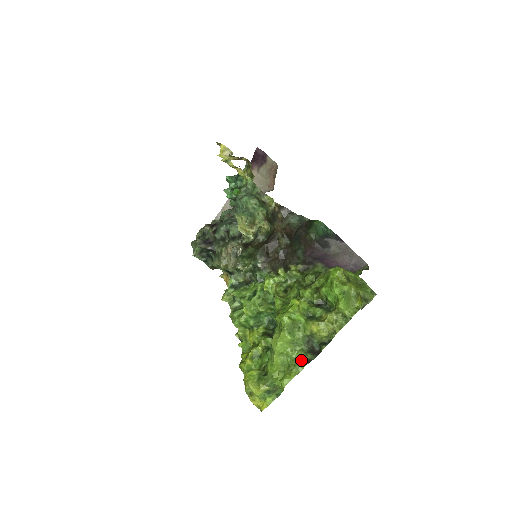
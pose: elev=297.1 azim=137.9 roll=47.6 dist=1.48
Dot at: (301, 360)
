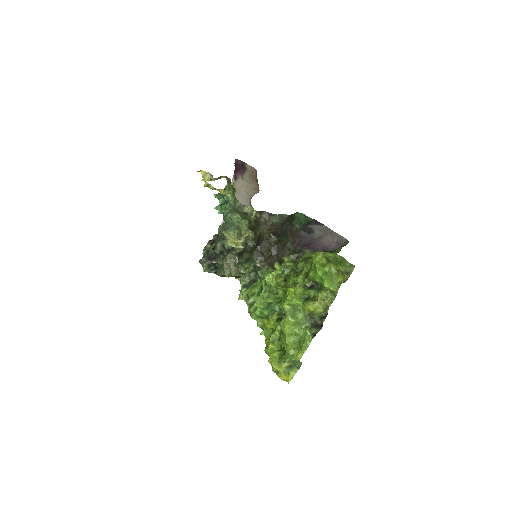
Dot at: (307, 336)
